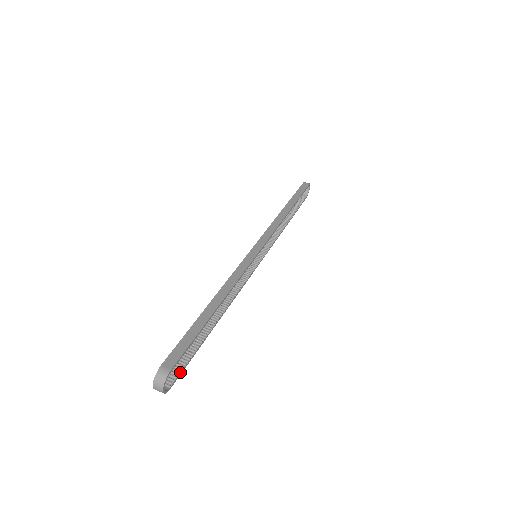
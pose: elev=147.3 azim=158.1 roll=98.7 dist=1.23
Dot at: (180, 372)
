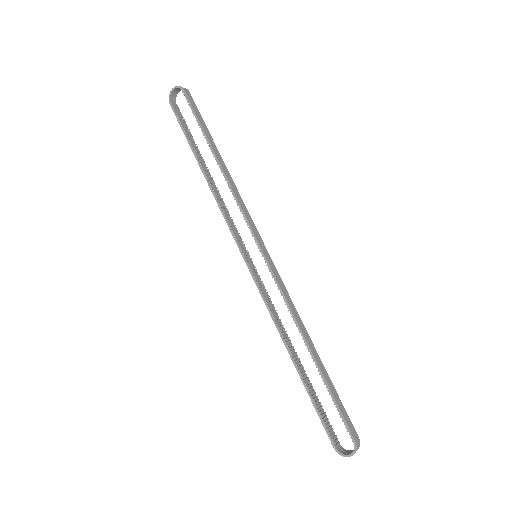
Dot at: occluded
